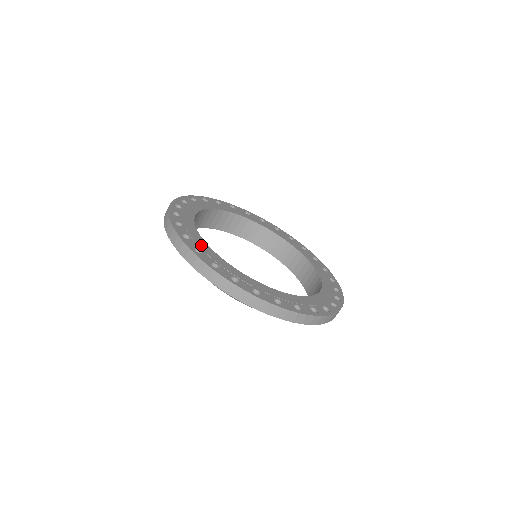
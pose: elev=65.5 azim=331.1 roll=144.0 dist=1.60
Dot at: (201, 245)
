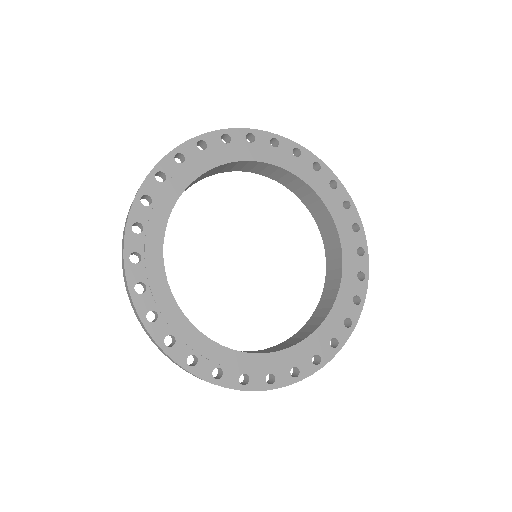
Dot at: (152, 273)
